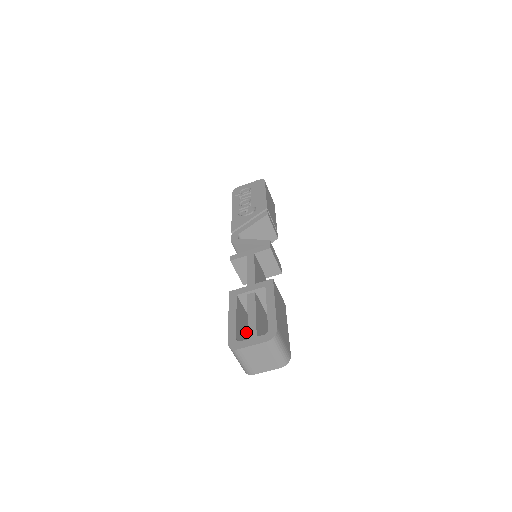
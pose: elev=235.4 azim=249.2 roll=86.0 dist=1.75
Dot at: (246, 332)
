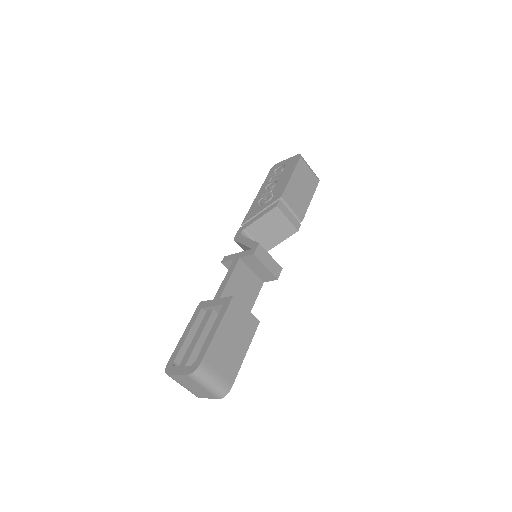
Dot at: occluded
